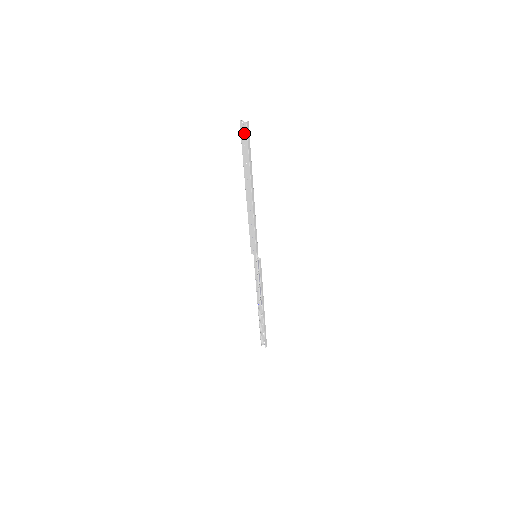
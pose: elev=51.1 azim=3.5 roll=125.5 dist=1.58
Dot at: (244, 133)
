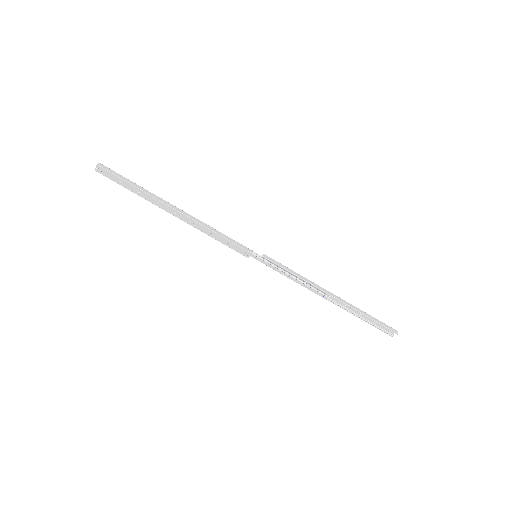
Dot at: (107, 174)
